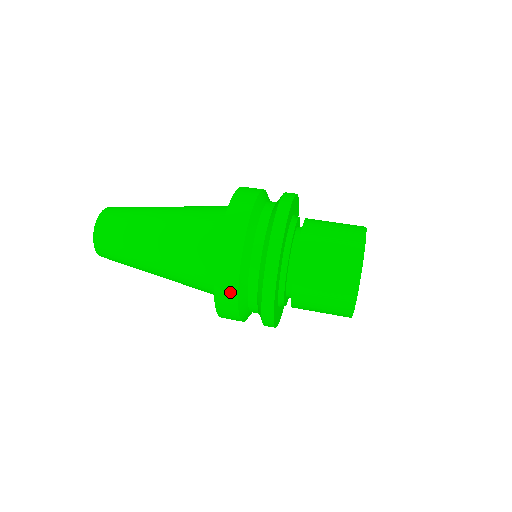
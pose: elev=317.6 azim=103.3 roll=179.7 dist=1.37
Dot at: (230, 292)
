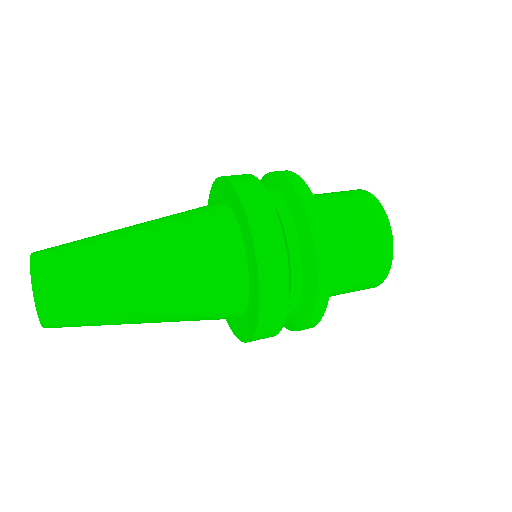
Dot at: (269, 222)
